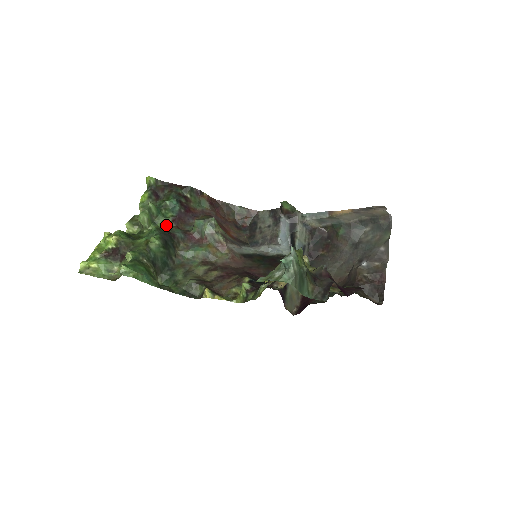
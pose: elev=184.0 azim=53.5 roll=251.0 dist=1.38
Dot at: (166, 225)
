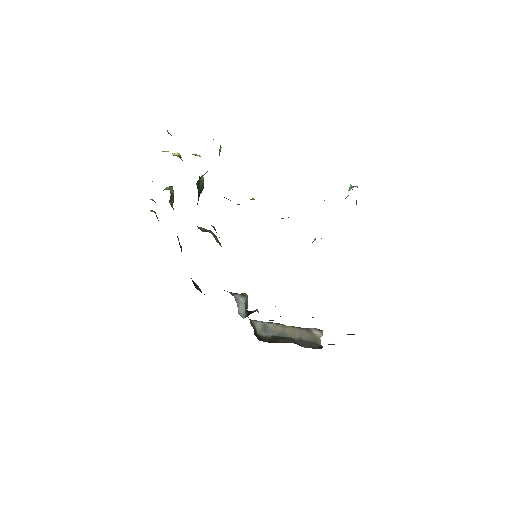
Dot at: occluded
